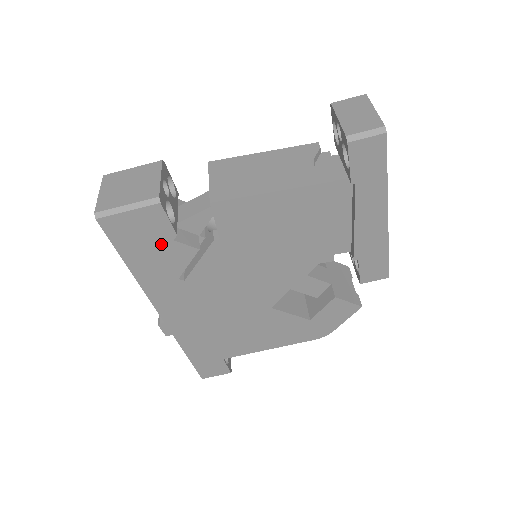
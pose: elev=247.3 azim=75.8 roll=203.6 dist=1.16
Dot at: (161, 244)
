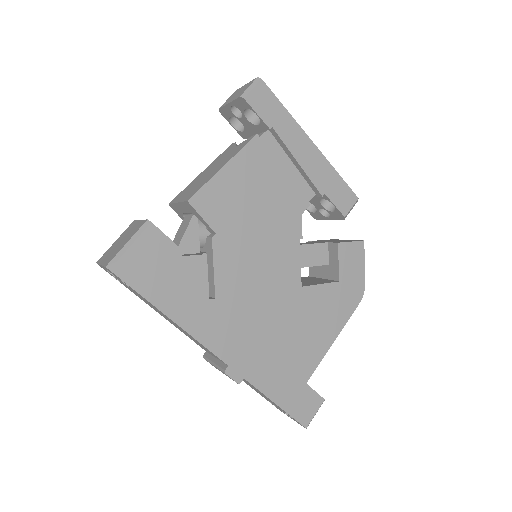
Dot at: (174, 267)
